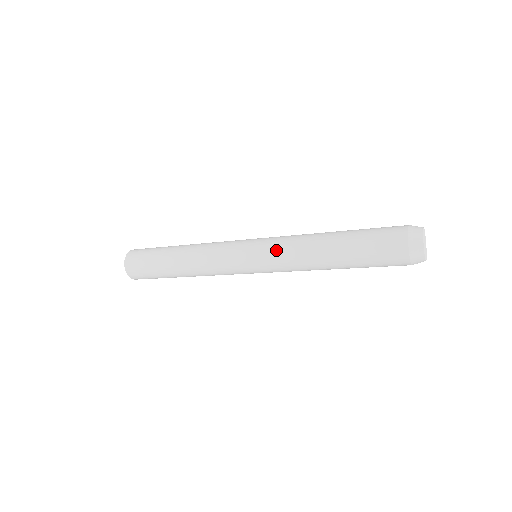
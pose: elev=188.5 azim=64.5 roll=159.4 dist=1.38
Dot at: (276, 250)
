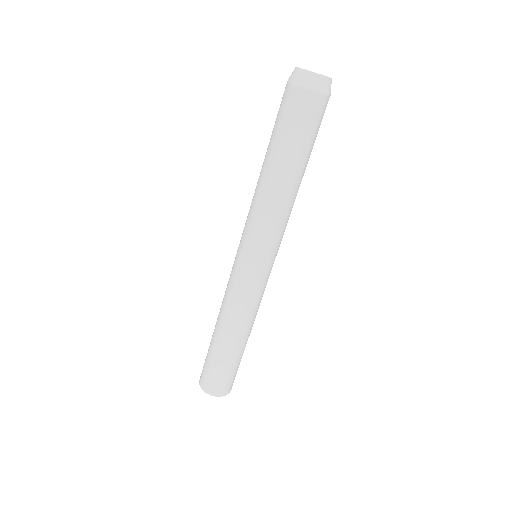
Dot at: occluded
